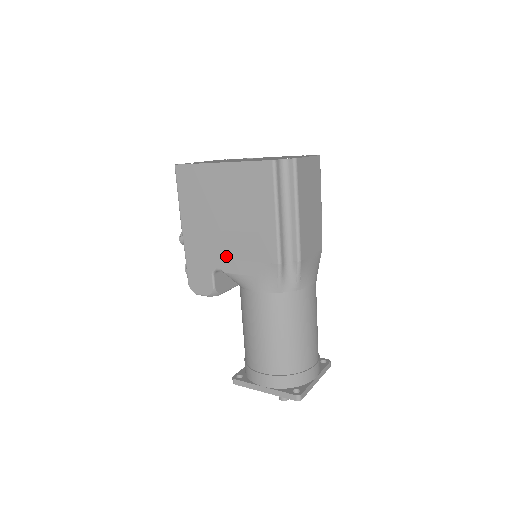
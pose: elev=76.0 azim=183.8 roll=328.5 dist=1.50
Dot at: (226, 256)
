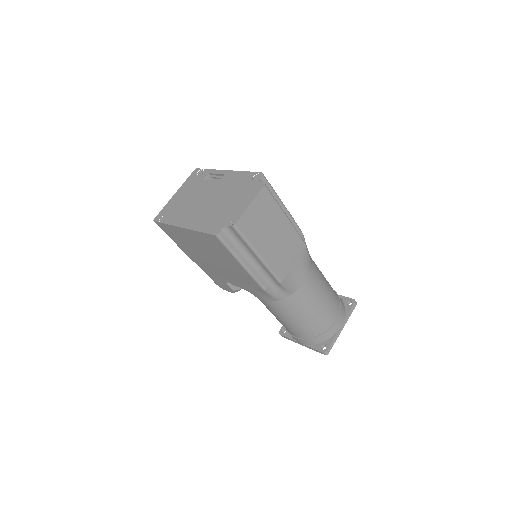
Dot at: (227, 277)
